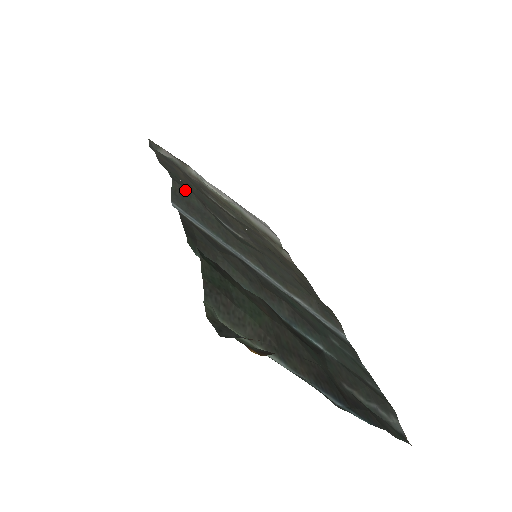
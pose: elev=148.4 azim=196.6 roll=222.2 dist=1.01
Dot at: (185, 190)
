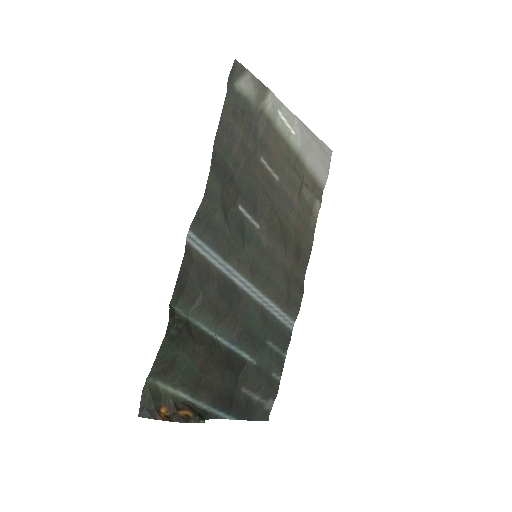
Dot at: (213, 205)
